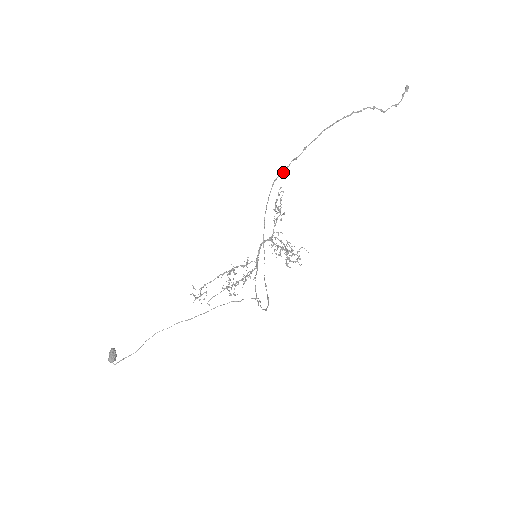
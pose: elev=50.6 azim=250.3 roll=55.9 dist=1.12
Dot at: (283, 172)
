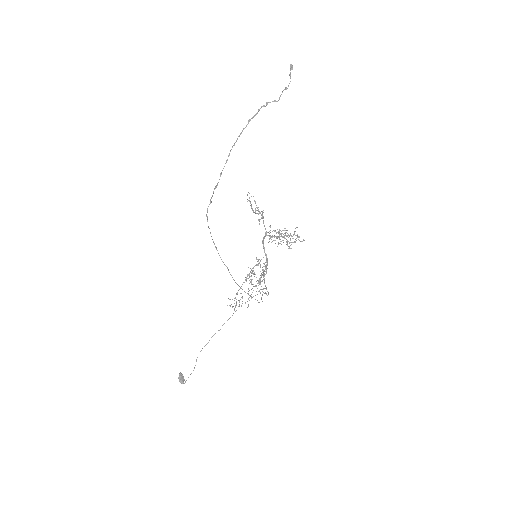
Dot at: (210, 203)
